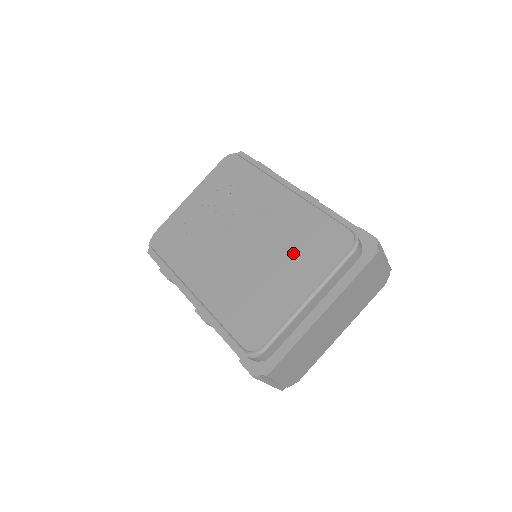
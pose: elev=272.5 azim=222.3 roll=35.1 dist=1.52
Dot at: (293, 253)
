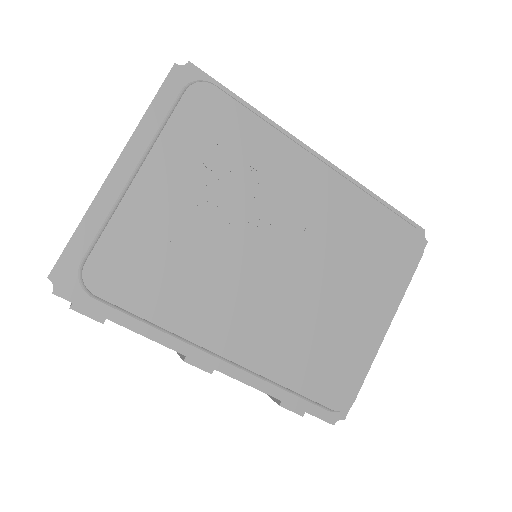
Dot at: (361, 270)
